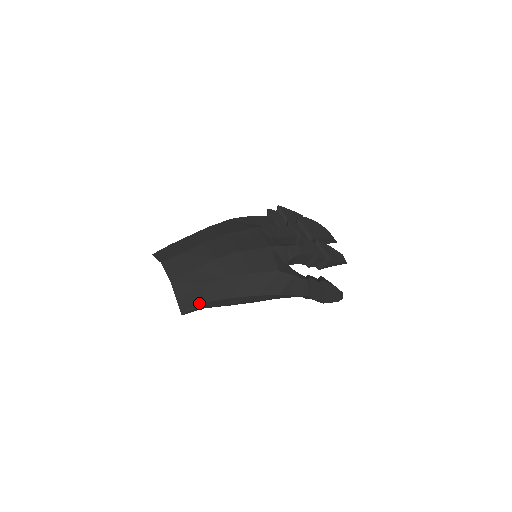
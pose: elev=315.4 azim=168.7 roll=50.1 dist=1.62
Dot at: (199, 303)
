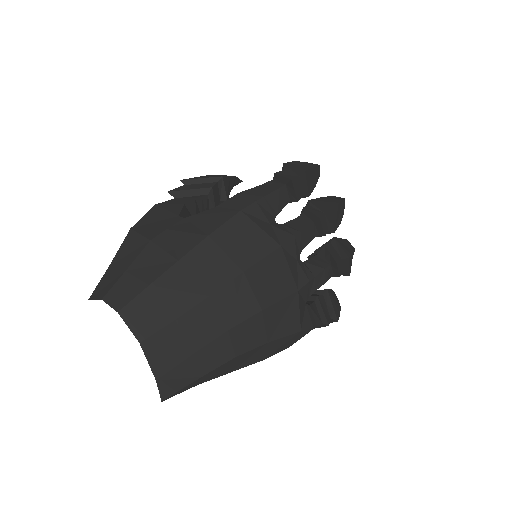
Dot at: (189, 388)
